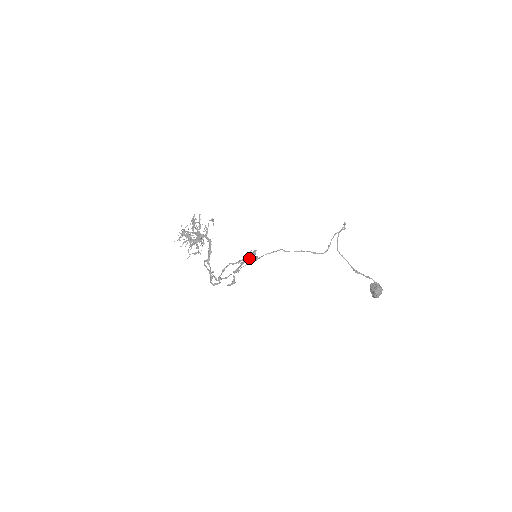
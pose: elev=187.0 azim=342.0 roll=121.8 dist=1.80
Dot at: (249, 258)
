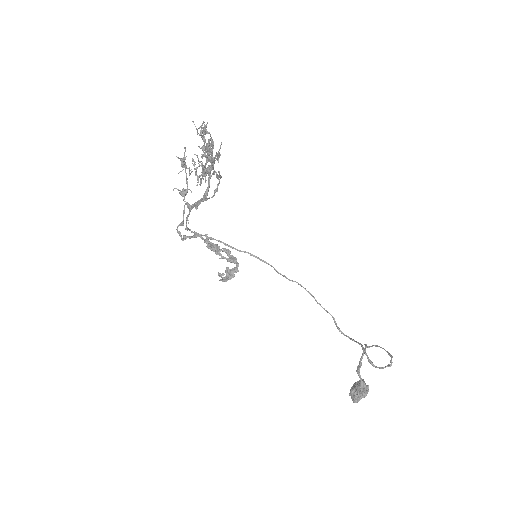
Dot at: occluded
